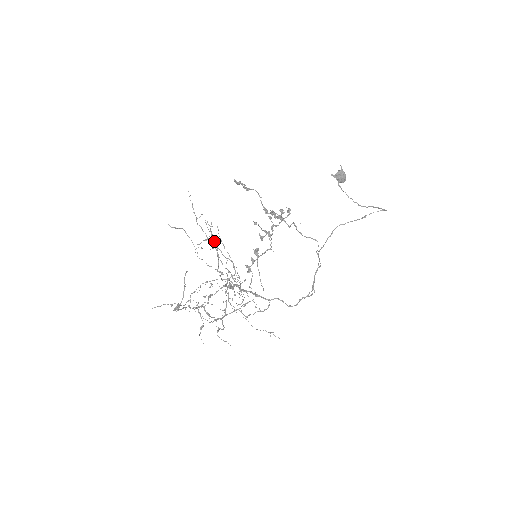
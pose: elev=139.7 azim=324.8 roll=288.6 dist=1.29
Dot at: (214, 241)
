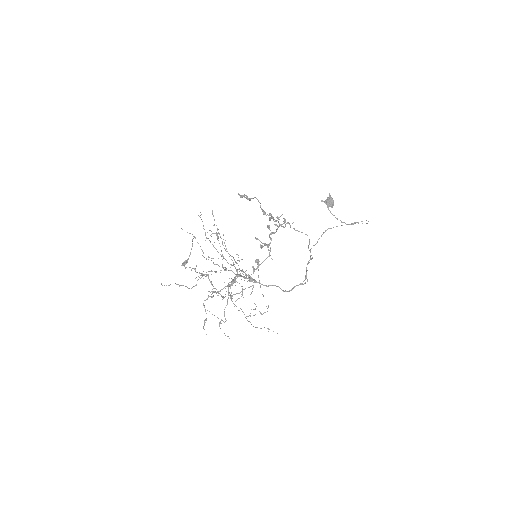
Dot at: (219, 233)
